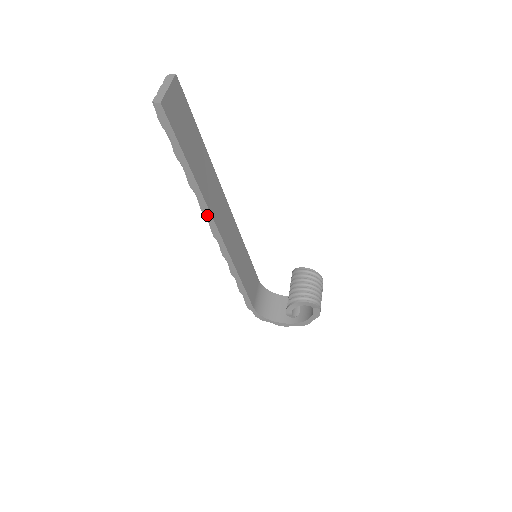
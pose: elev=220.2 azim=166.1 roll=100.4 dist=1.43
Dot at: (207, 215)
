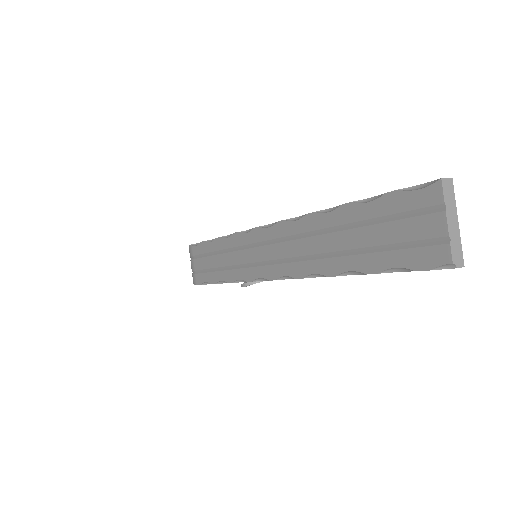
Dot at: (298, 278)
